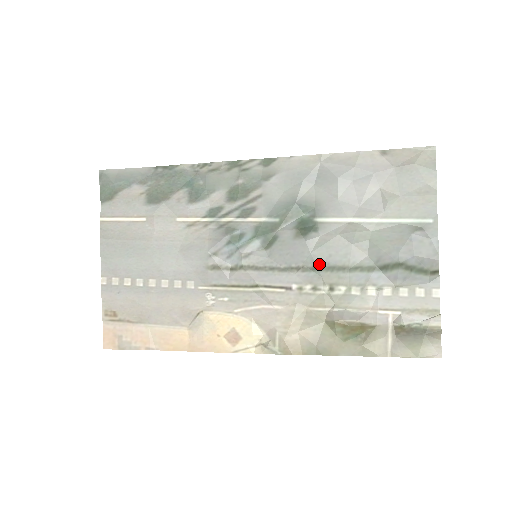
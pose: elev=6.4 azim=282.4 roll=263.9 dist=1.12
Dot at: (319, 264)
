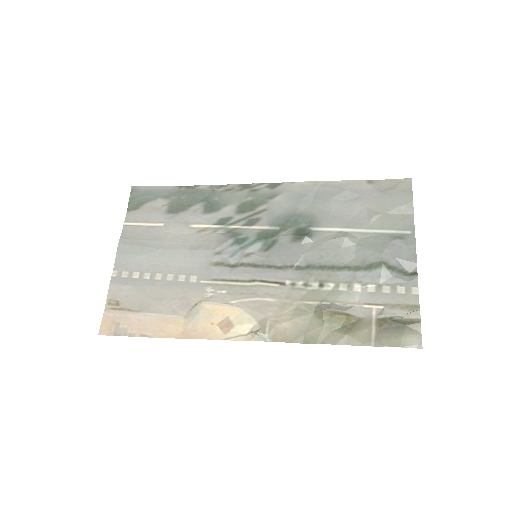
Dot at: (311, 263)
